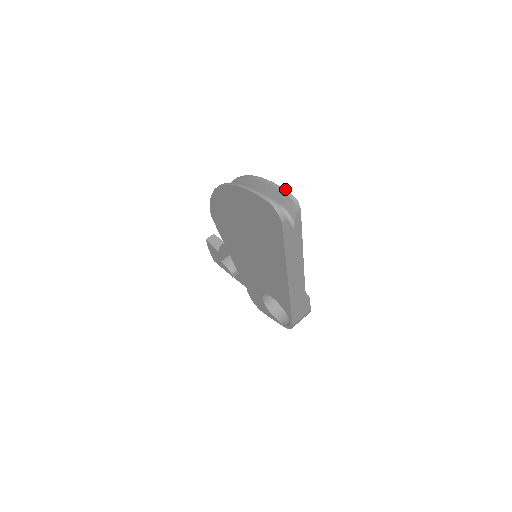
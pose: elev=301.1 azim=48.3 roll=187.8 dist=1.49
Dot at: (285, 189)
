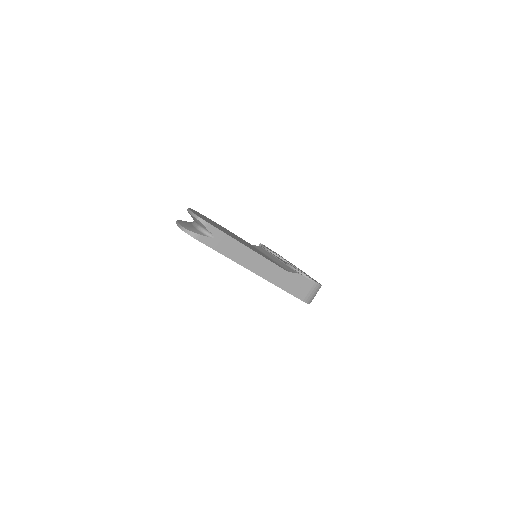
Dot at: (192, 212)
